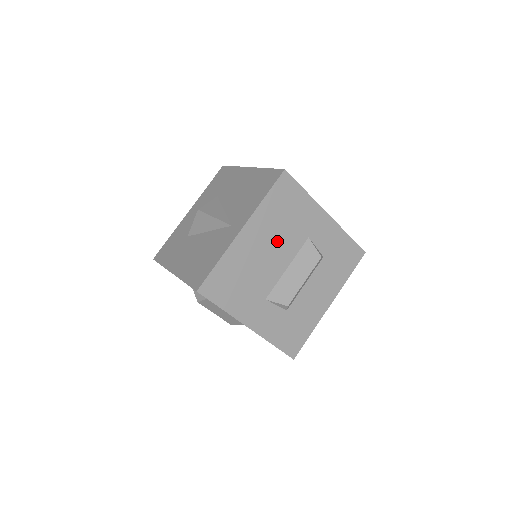
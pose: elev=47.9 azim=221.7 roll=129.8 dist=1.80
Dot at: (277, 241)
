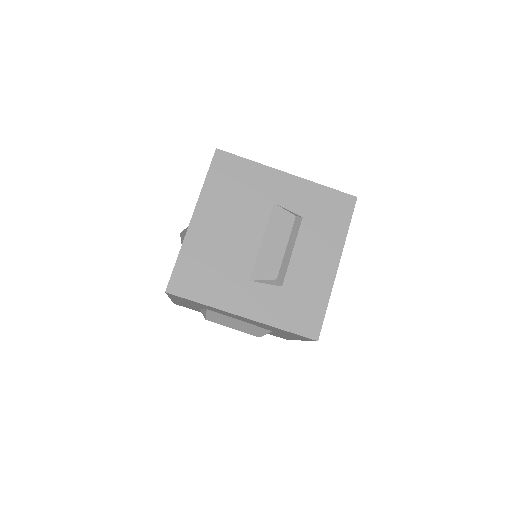
Dot at: (237, 218)
